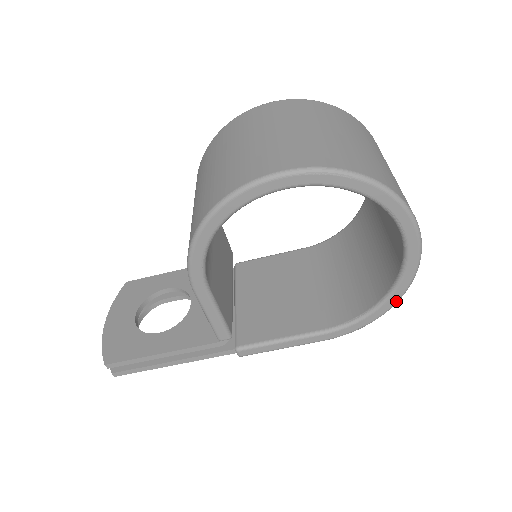
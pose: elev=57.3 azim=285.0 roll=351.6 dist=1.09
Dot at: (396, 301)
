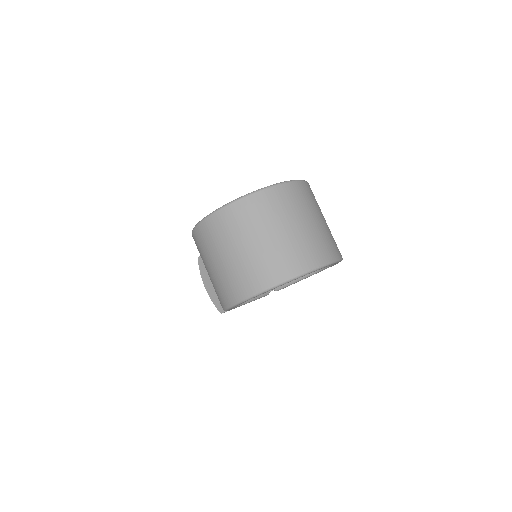
Dot at: occluded
